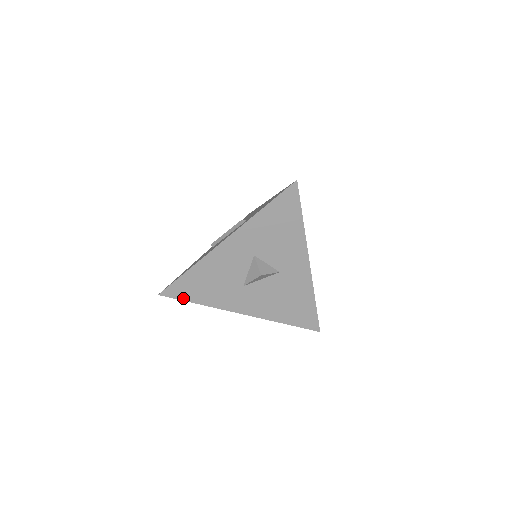
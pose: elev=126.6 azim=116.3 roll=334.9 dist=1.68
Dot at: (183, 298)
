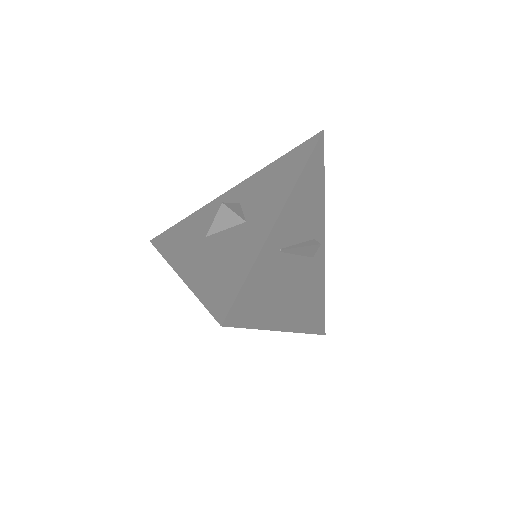
Dot at: (159, 246)
